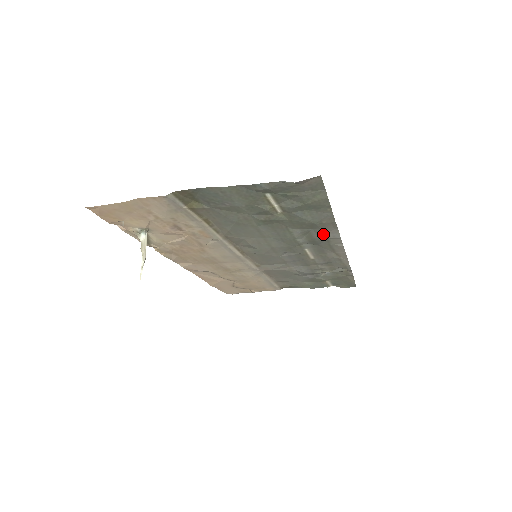
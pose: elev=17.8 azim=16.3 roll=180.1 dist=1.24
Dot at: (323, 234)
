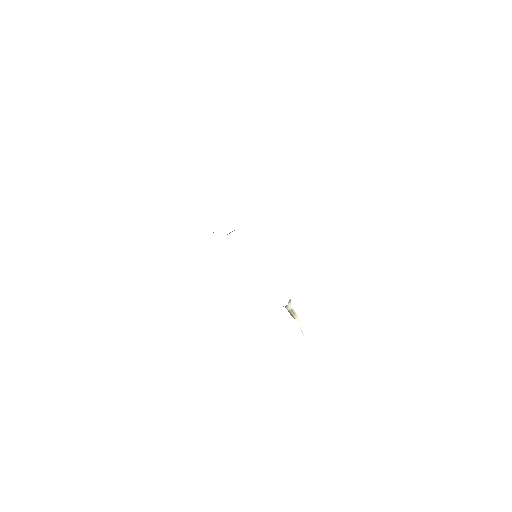
Dot at: occluded
